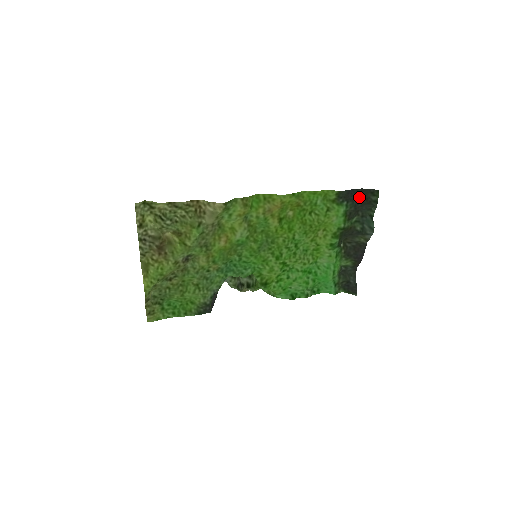
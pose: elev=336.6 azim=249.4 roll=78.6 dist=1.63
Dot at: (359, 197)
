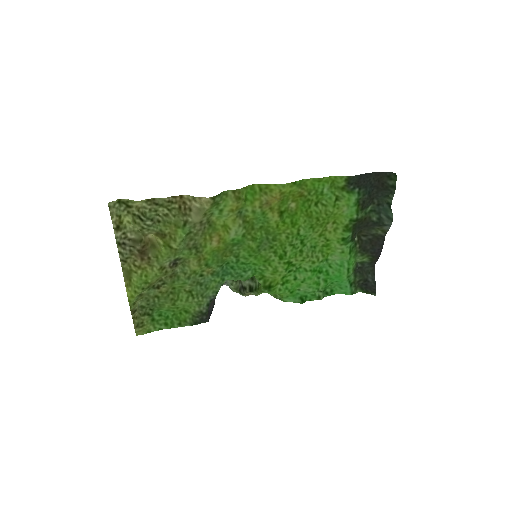
Dot at: (373, 182)
